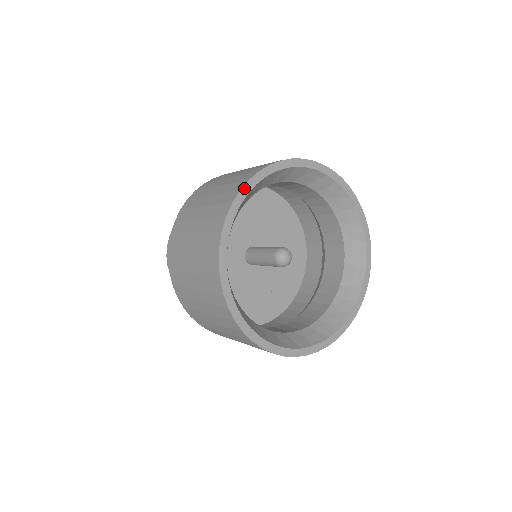
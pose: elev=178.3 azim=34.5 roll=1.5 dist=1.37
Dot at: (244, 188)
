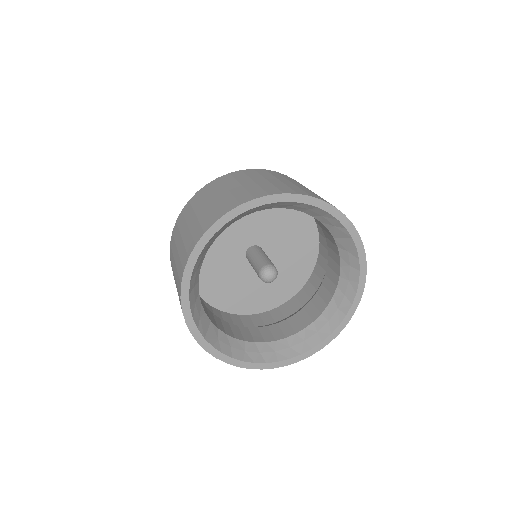
Dot at: (183, 281)
